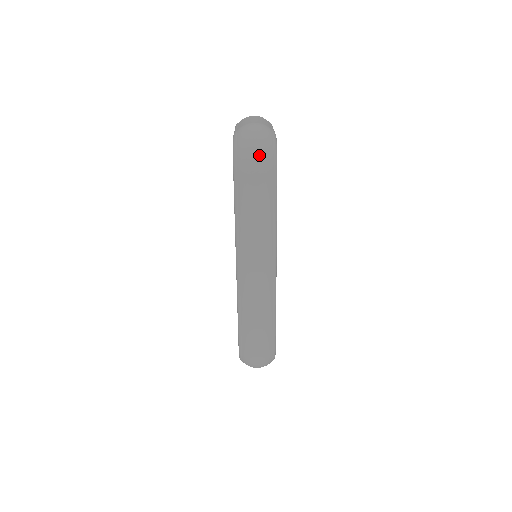
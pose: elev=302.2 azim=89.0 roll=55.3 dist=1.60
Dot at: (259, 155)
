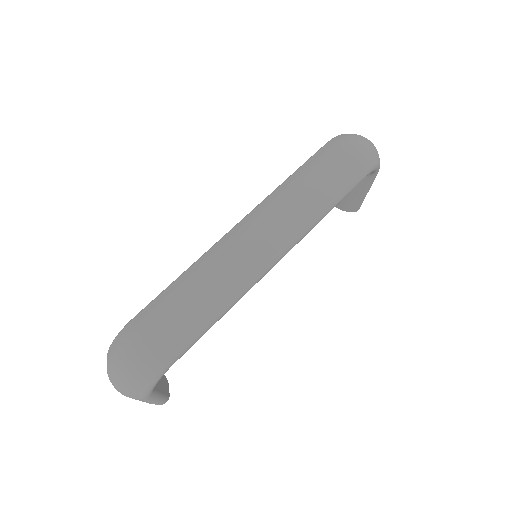
Dot at: (363, 145)
